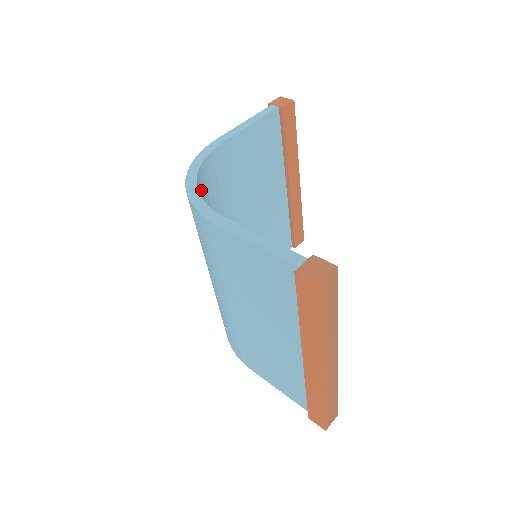
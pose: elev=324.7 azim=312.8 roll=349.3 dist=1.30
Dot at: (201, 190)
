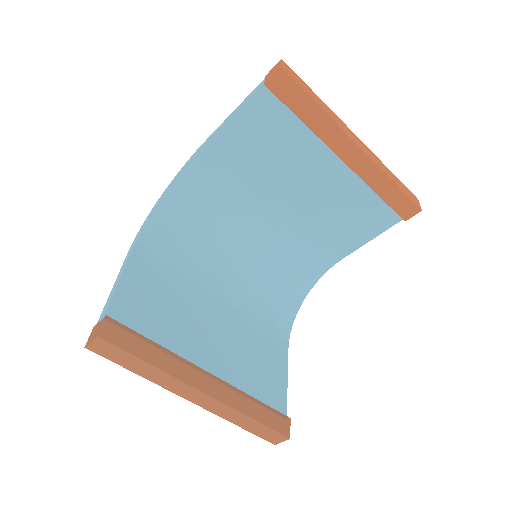
Dot at: (180, 201)
